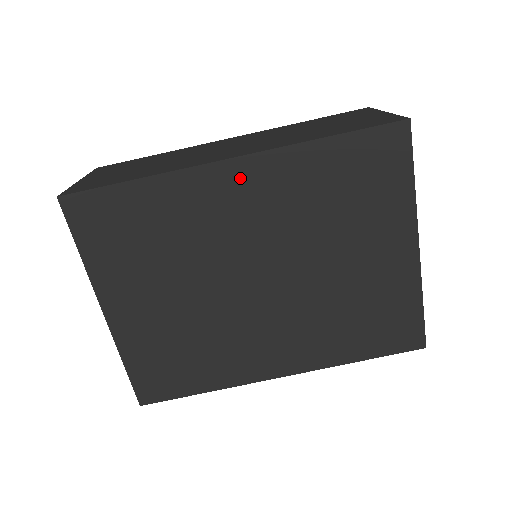
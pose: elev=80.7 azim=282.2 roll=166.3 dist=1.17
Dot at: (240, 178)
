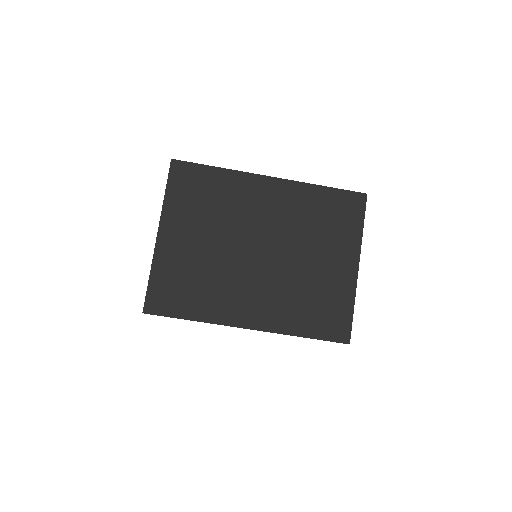
Dot at: (272, 188)
